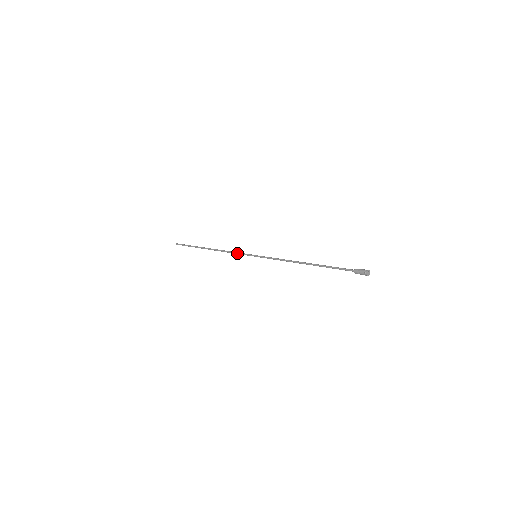
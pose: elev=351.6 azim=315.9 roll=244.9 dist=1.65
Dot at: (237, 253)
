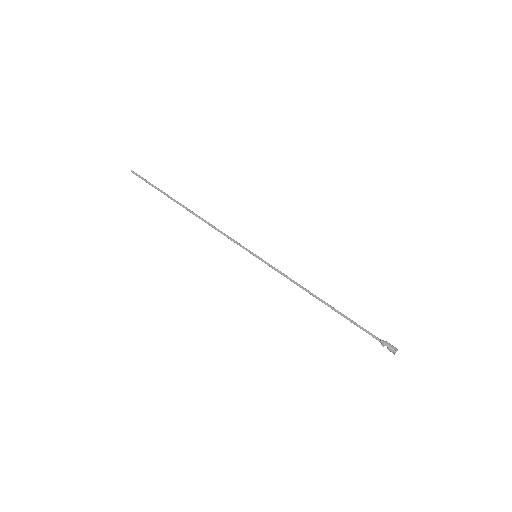
Dot at: occluded
